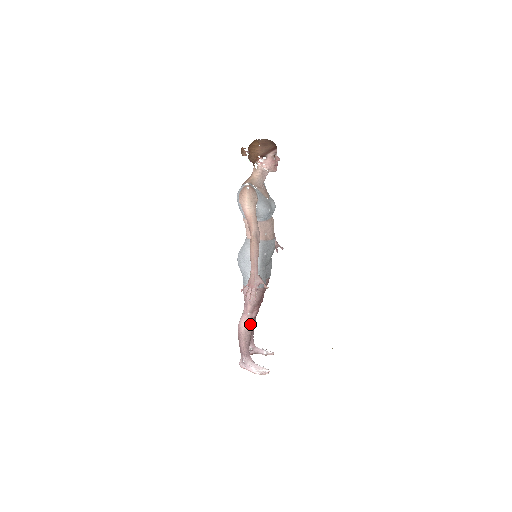
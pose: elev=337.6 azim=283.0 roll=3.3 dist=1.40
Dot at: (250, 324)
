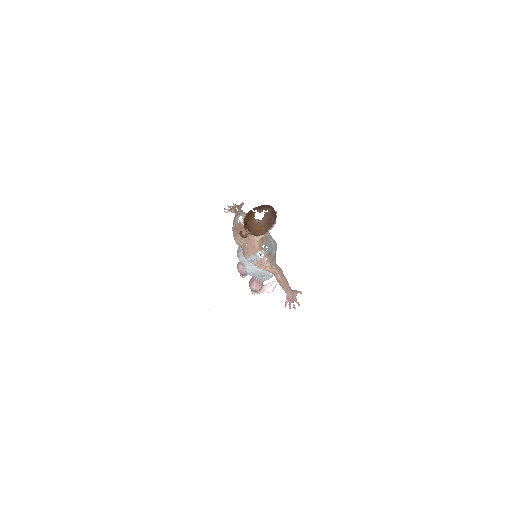
Dot at: occluded
